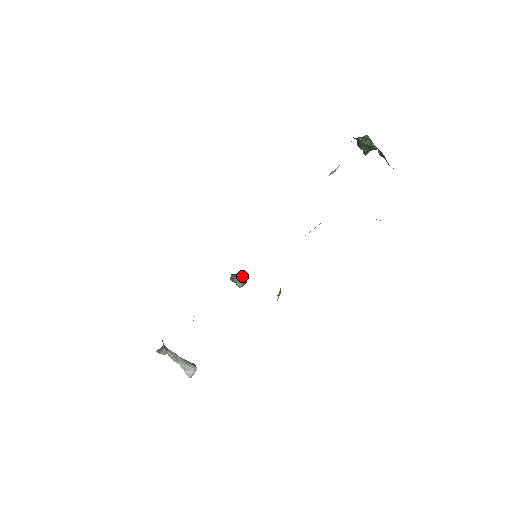
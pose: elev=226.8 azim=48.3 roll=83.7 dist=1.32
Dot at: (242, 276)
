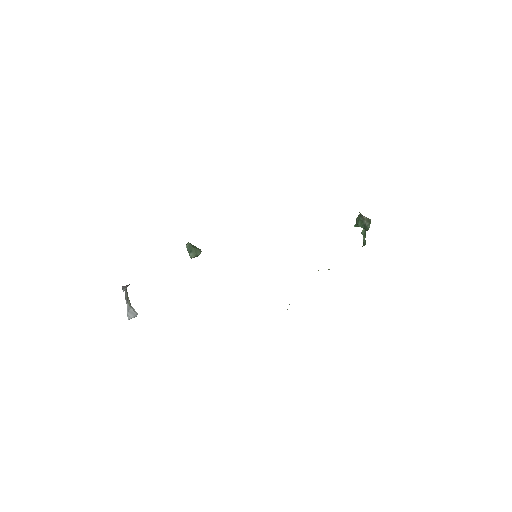
Dot at: (198, 249)
